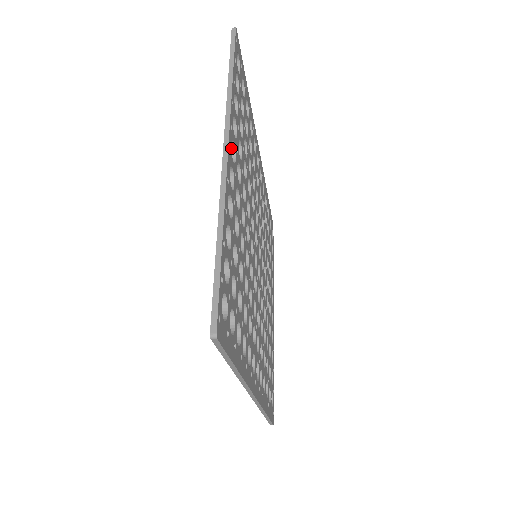
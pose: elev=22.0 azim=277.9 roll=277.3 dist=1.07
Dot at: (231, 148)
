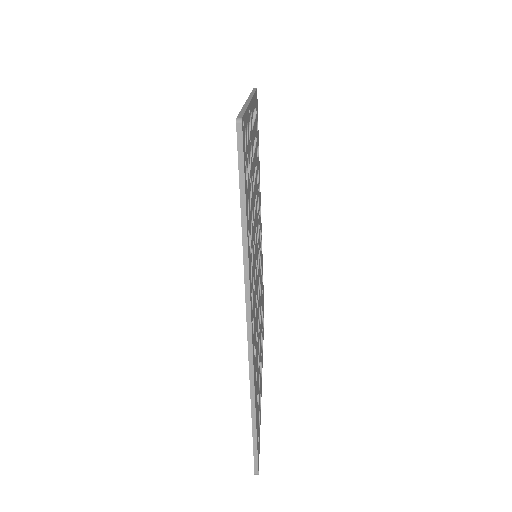
Dot at: occluded
